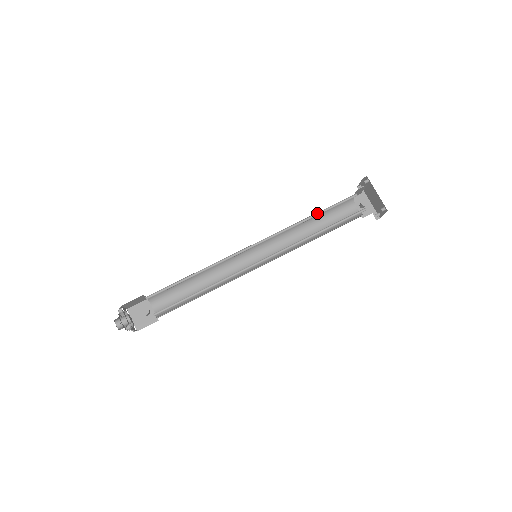
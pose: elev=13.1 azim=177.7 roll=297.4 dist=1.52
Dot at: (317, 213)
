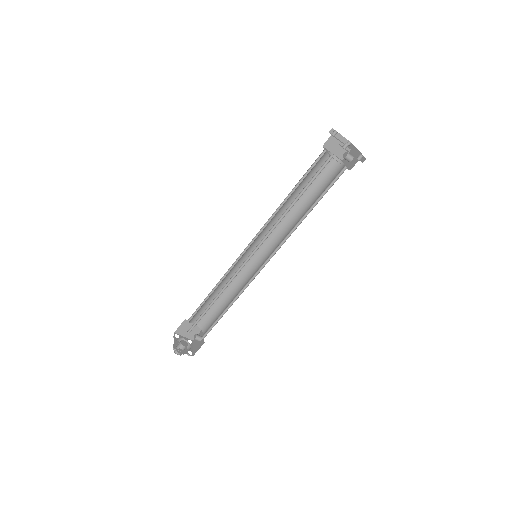
Dot at: (294, 190)
